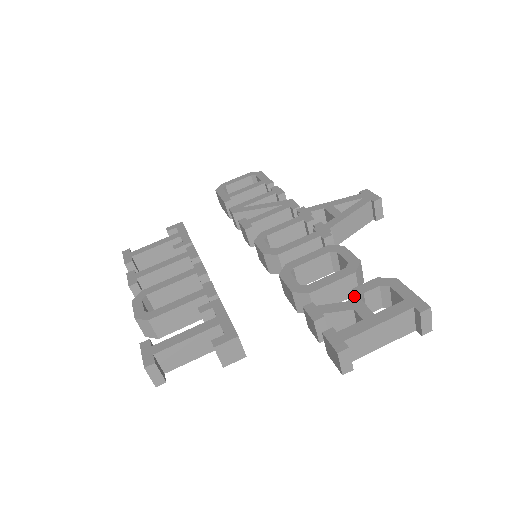
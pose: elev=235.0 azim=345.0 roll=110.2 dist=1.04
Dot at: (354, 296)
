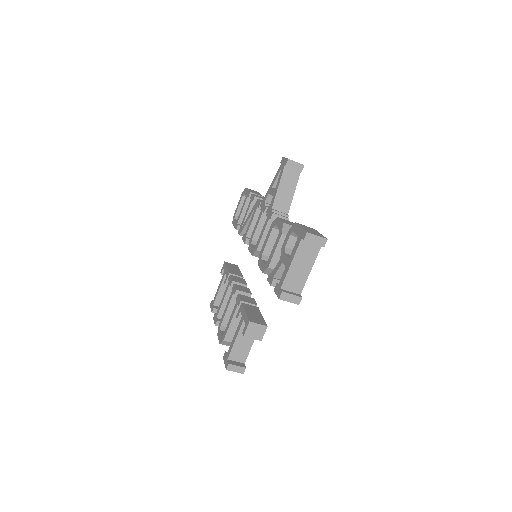
Dot at: (282, 253)
